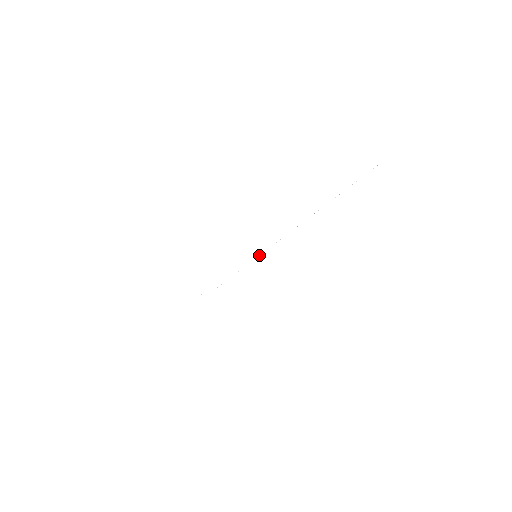
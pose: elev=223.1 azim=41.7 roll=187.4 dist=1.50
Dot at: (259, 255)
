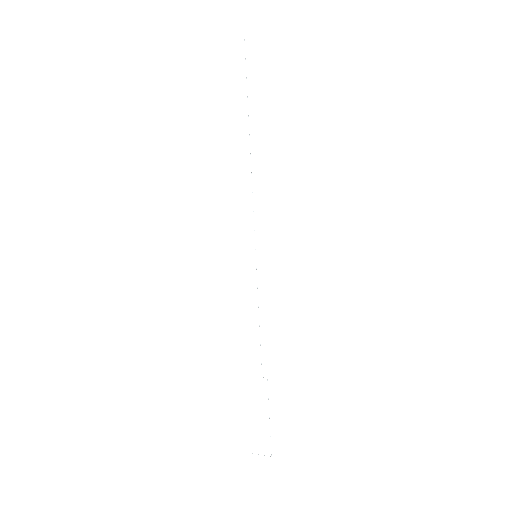
Dot at: occluded
